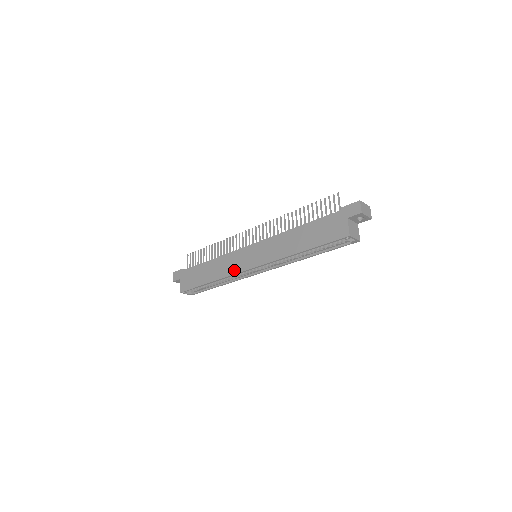
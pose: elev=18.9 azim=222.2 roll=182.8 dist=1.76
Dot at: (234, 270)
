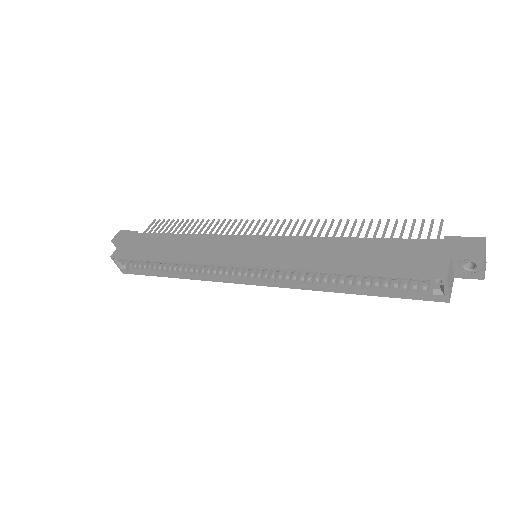
Dot at: (212, 257)
